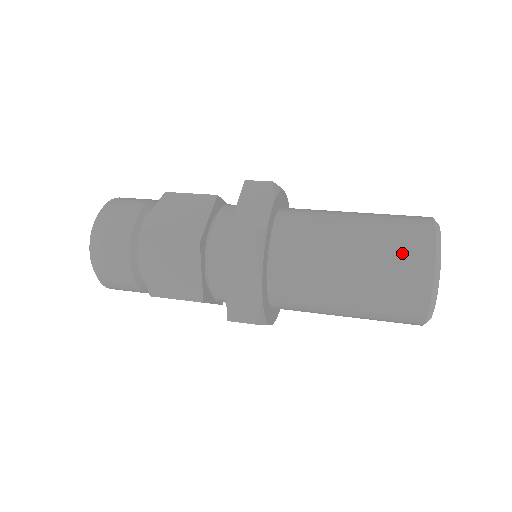
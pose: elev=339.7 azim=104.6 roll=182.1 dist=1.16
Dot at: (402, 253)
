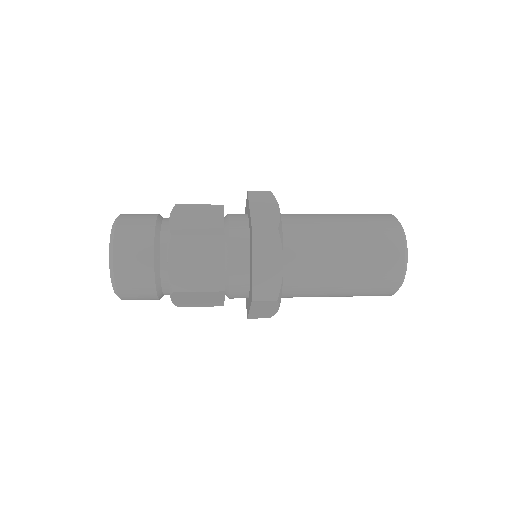
Dot at: (380, 233)
